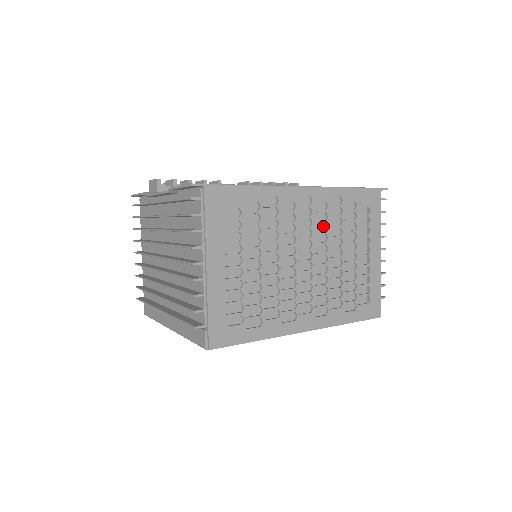
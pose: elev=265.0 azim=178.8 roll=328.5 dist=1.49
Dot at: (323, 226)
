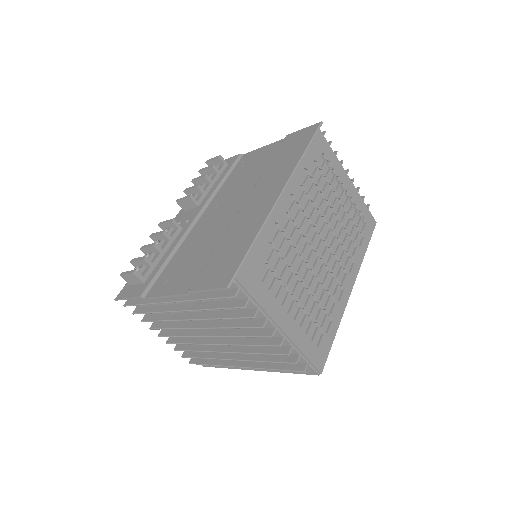
Dot at: occluded
